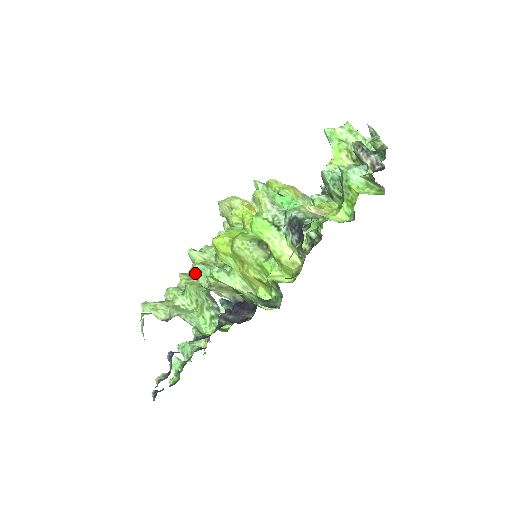
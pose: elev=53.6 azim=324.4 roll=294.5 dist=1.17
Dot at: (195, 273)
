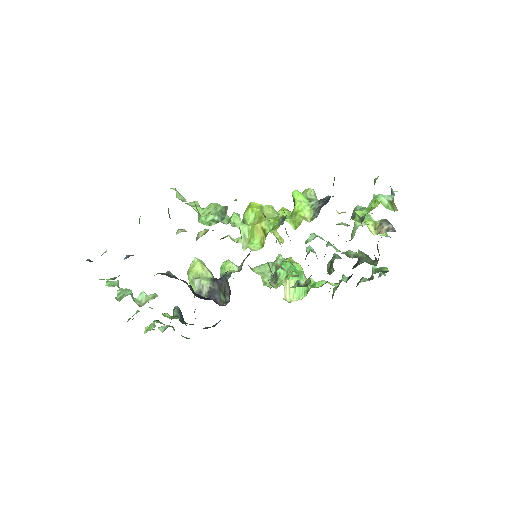
Dot at: occluded
